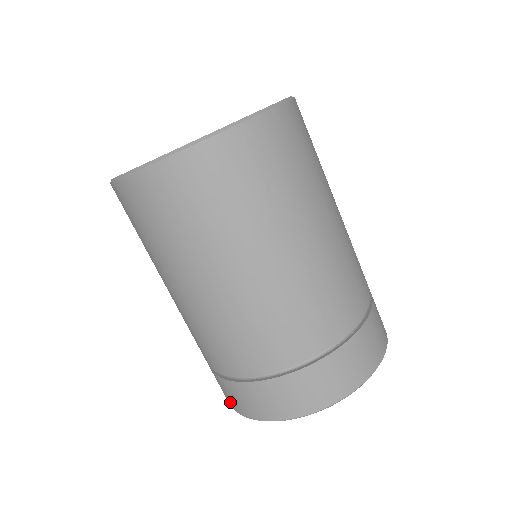
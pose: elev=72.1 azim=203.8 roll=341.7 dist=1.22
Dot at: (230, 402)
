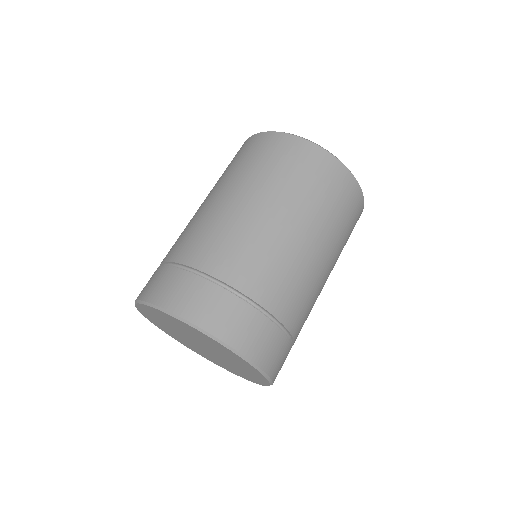
Dot at: occluded
